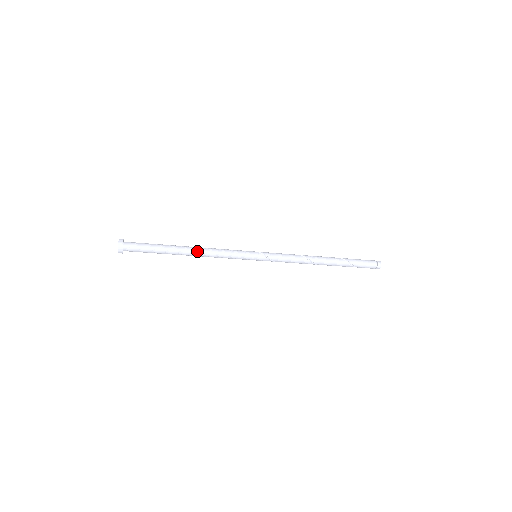
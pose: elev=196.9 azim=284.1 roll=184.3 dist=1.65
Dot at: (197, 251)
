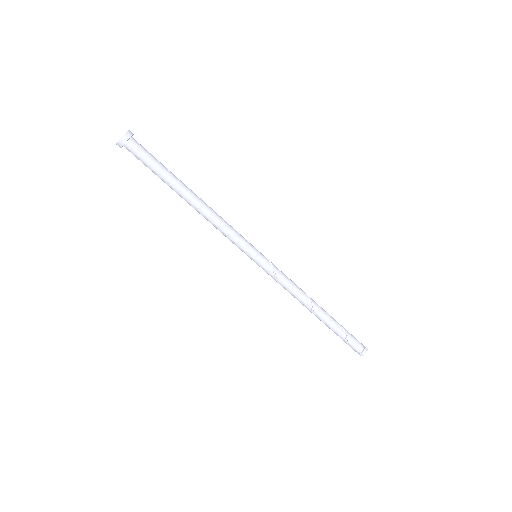
Dot at: (204, 202)
